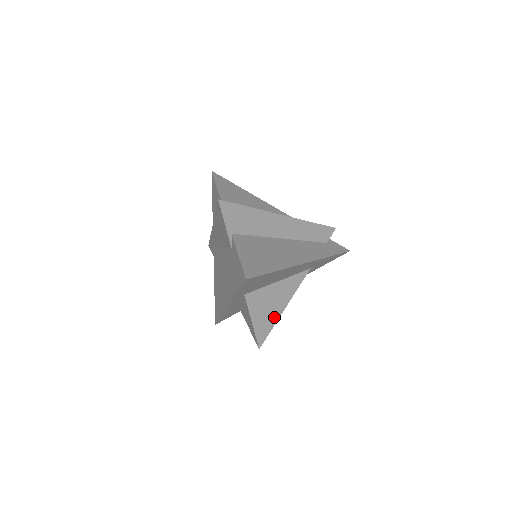
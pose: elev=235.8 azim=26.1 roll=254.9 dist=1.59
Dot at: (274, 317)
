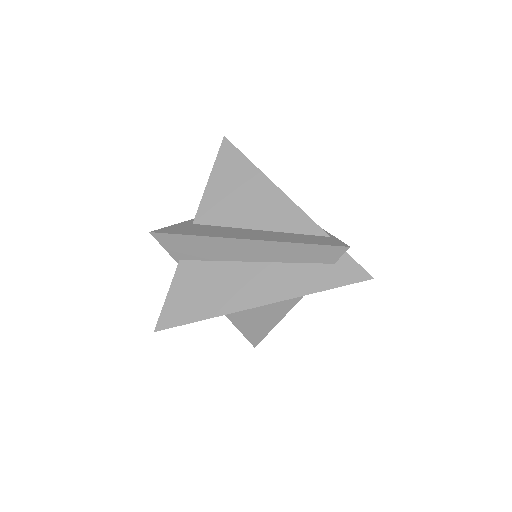
Dot at: (266, 327)
